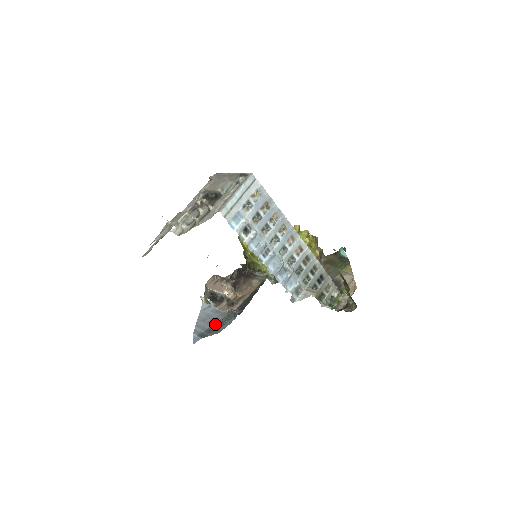
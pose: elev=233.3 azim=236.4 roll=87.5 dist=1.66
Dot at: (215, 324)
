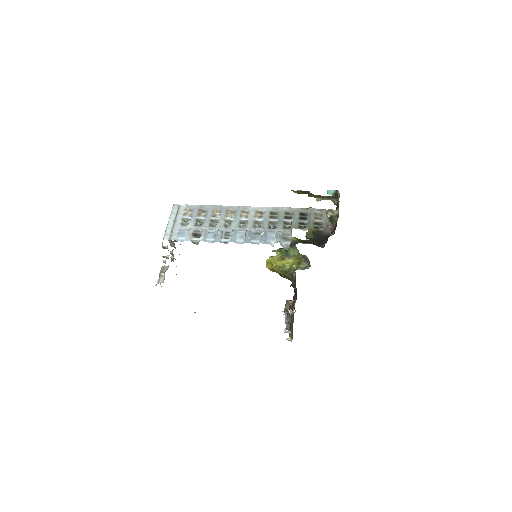
Dot at: occluded
